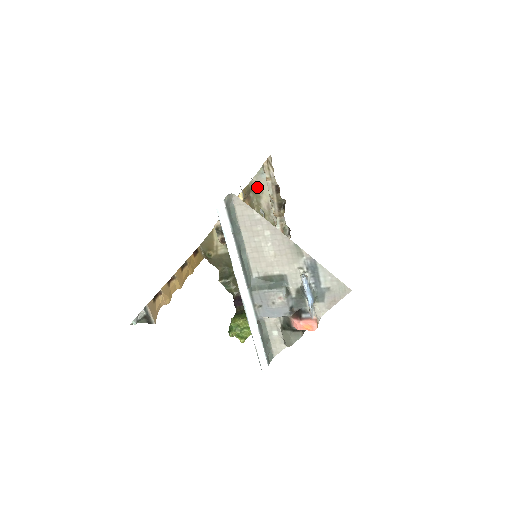
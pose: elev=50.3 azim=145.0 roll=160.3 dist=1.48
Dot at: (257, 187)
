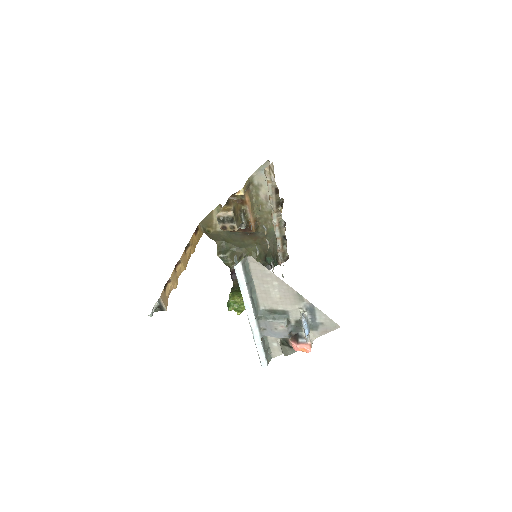
Dot at: (257, 181)
